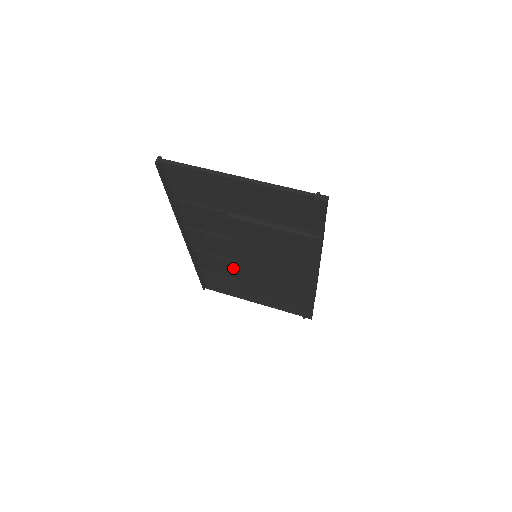
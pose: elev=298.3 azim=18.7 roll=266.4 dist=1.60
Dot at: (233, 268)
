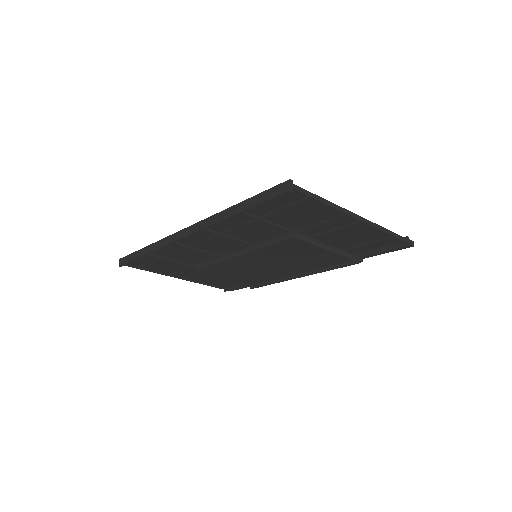
Dot at: (204, 258)
